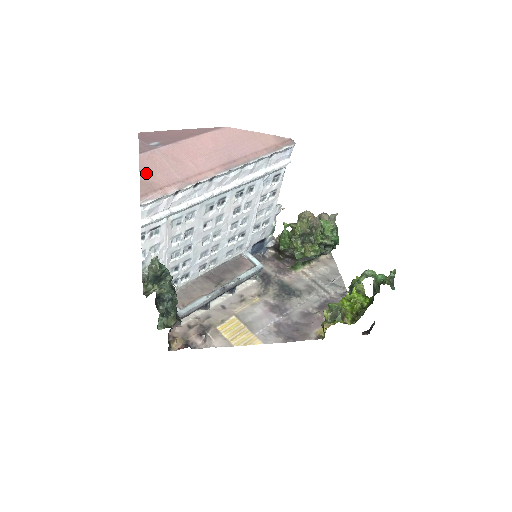
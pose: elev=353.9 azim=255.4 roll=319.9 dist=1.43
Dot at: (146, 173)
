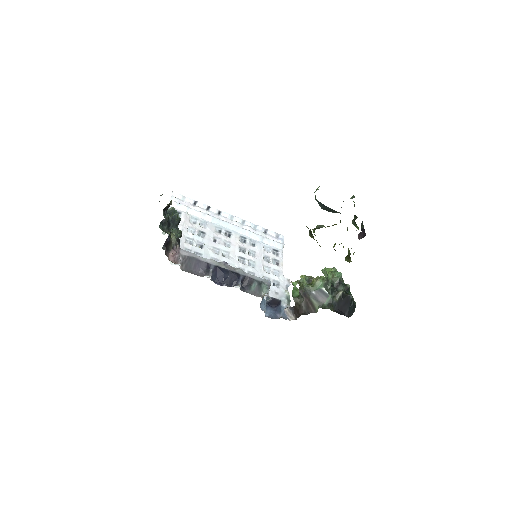
Dot at: occluded
